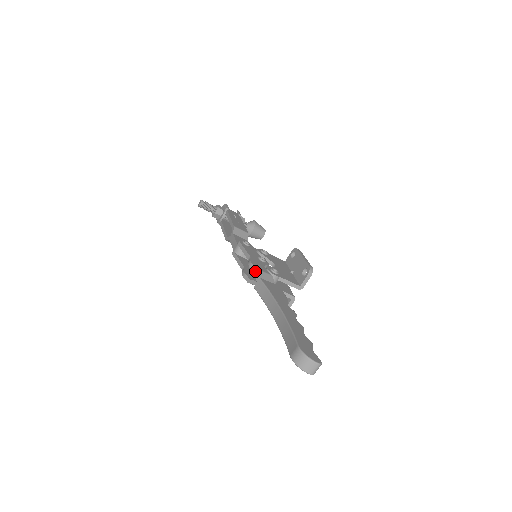
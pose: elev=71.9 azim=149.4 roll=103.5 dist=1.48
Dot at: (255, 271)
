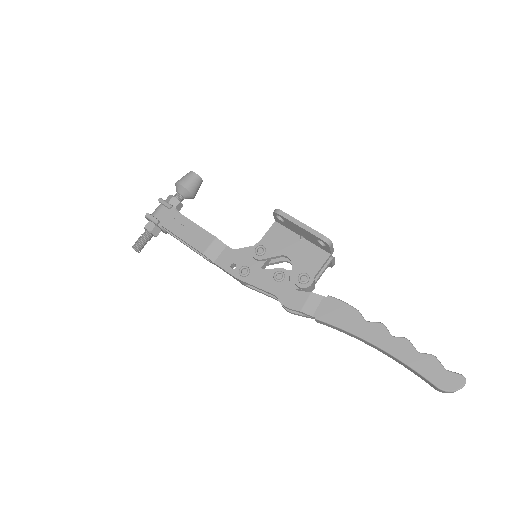
Dot at: occluded
